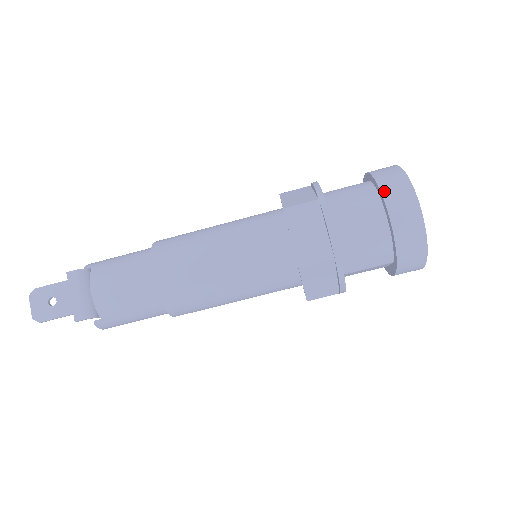
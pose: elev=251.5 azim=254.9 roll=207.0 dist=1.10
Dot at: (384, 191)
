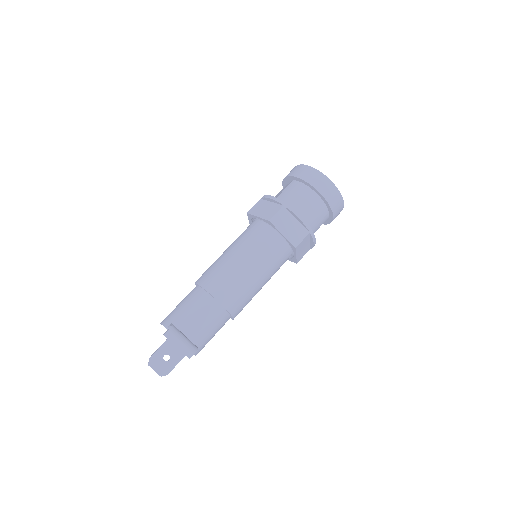
Dot at: (311, 183)
